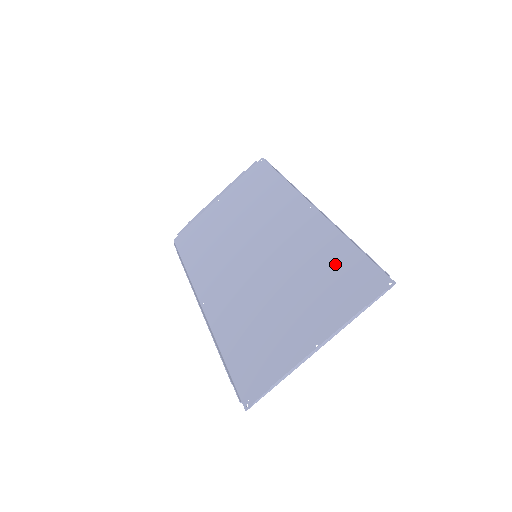
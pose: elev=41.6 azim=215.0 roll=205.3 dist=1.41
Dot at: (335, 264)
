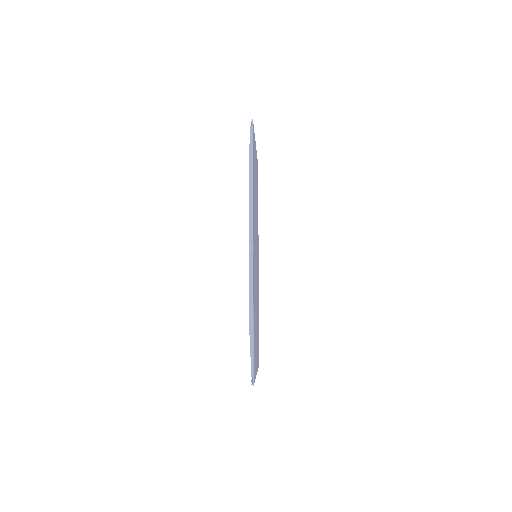
Dot at: (254, 327)
